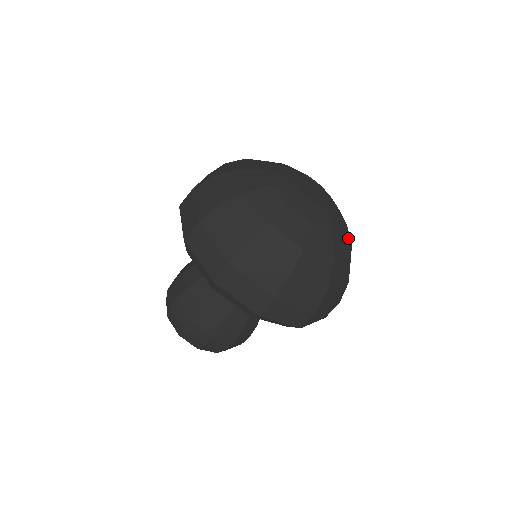
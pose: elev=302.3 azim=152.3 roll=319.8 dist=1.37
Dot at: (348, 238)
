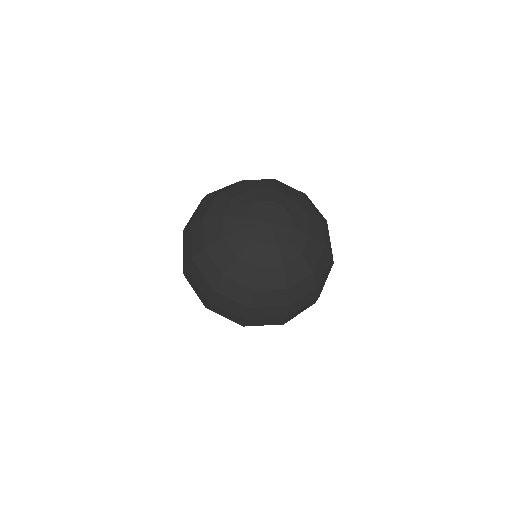
Dot at: (315, 227)
